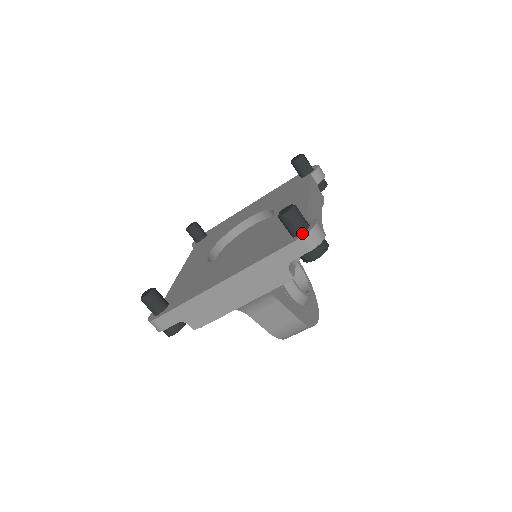
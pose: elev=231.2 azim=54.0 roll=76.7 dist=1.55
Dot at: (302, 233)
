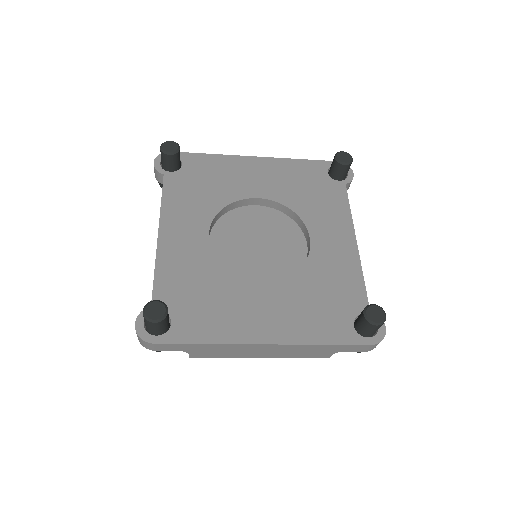
Dot at: (372, 337)
